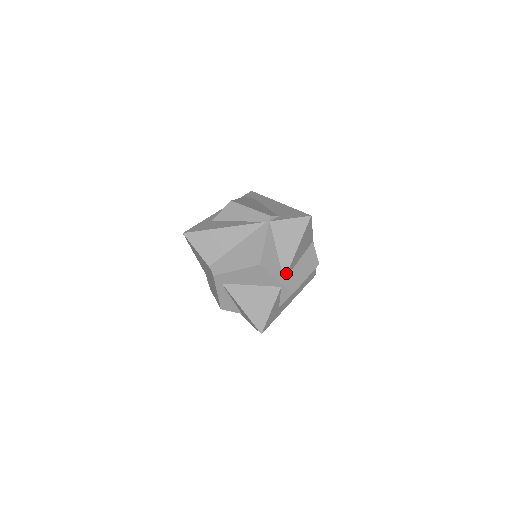
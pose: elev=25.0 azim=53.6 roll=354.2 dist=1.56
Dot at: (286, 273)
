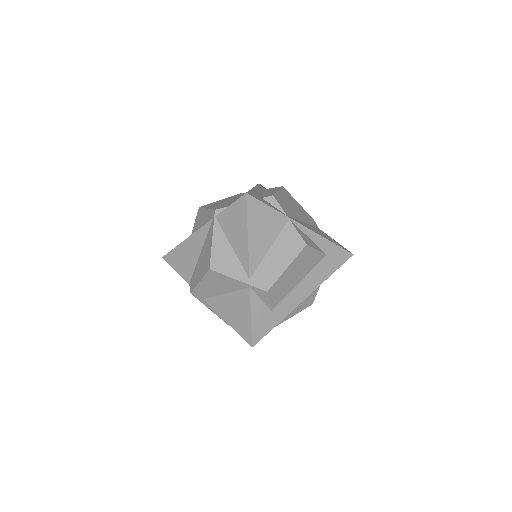
Dot at: (248, 270)
